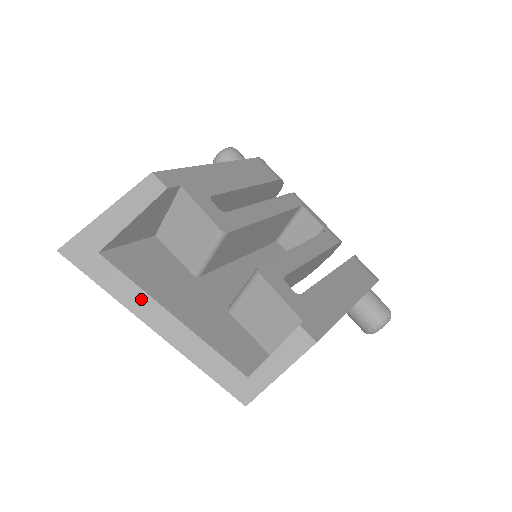
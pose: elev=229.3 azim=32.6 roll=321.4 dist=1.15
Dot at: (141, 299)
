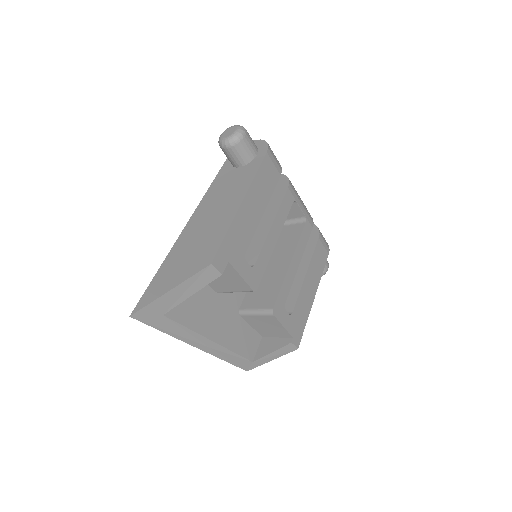
Dot at: (192, 336)
